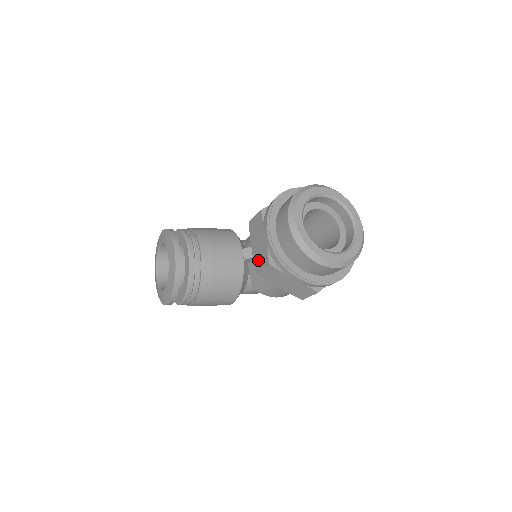
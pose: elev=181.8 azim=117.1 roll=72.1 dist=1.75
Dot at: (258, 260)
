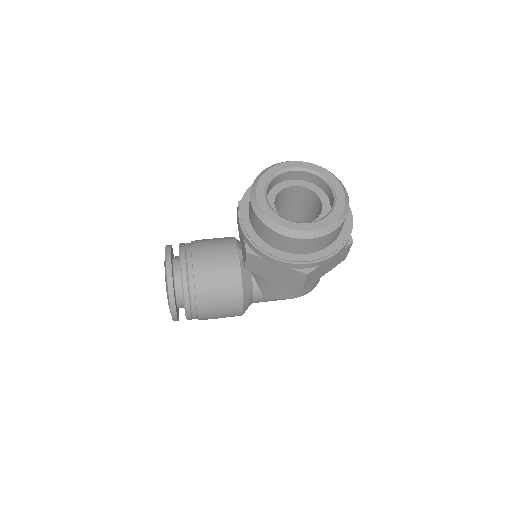
Dot at: (243, 253)
